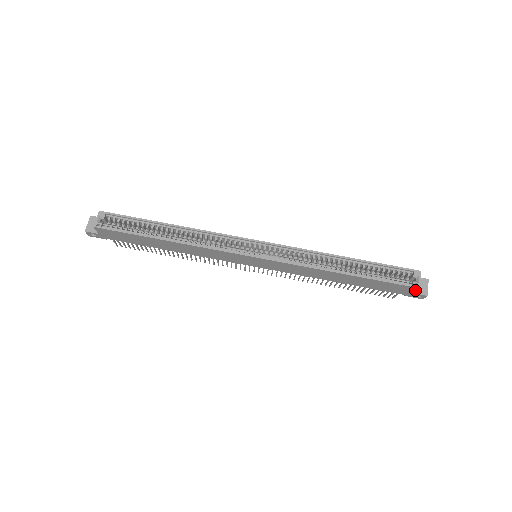
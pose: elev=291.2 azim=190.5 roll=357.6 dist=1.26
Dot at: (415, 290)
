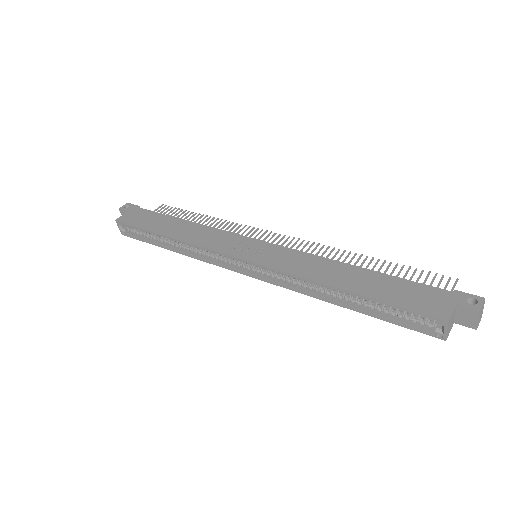
Dot at: occluded
